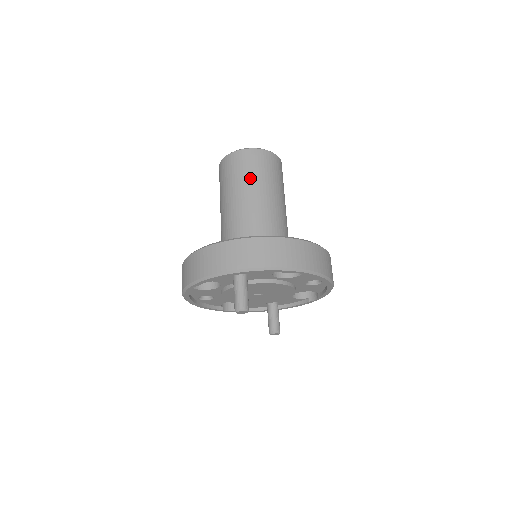
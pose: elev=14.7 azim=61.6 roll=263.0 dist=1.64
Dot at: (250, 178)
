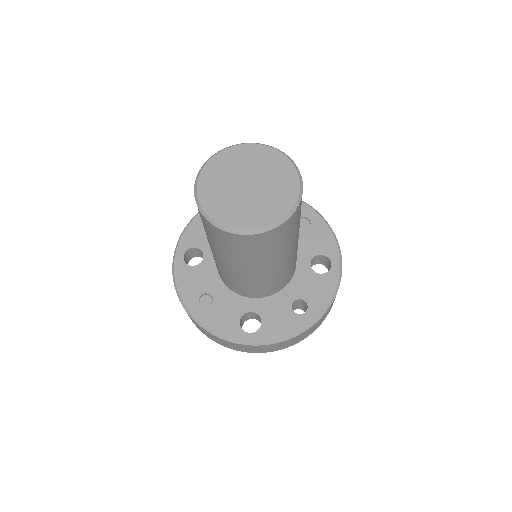
Dot at: (221, 251)
